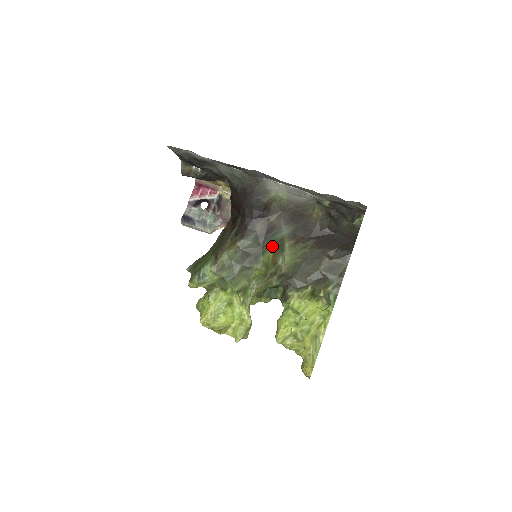
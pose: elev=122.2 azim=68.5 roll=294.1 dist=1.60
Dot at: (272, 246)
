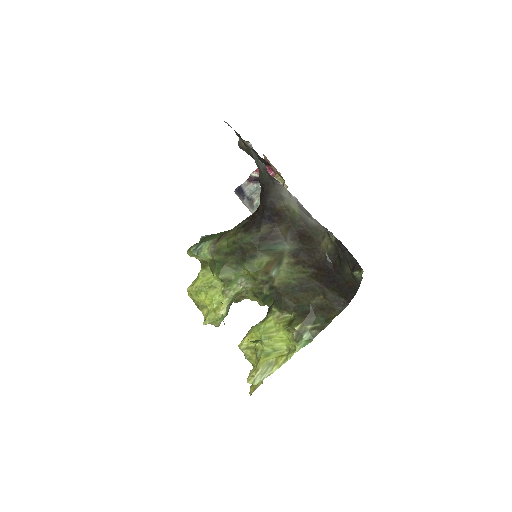
Dot at: (269, 254)
